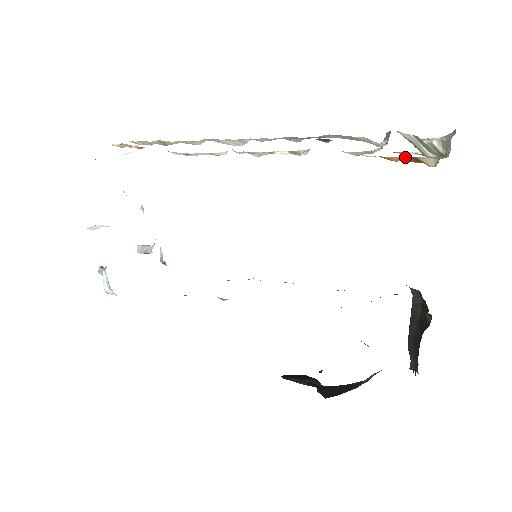
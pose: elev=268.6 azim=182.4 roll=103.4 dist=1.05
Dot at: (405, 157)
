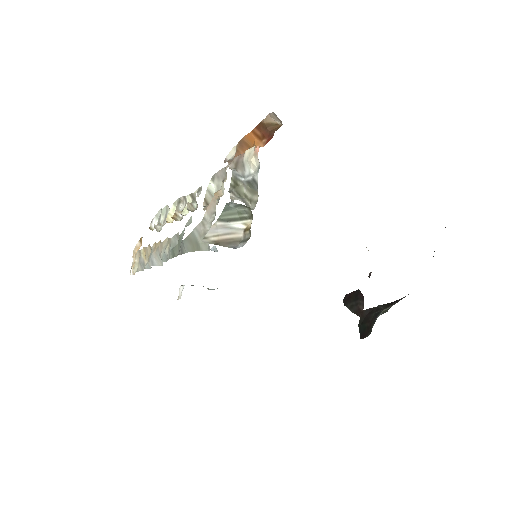
Dot at: (255, 130)
